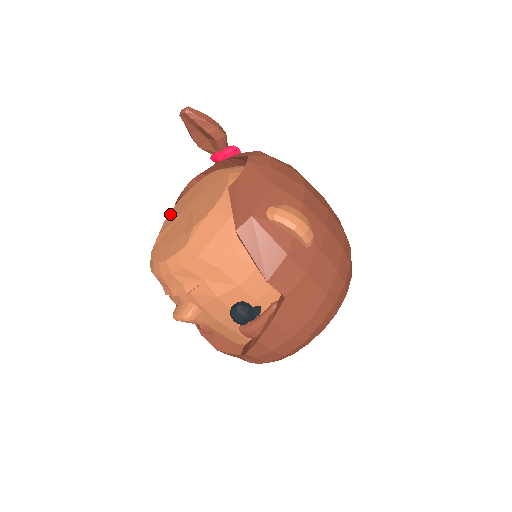
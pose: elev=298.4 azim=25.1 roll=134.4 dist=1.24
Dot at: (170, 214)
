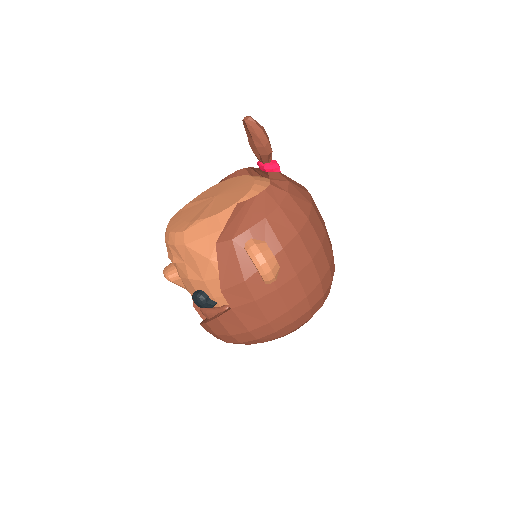
Dot at: (207, 190)
